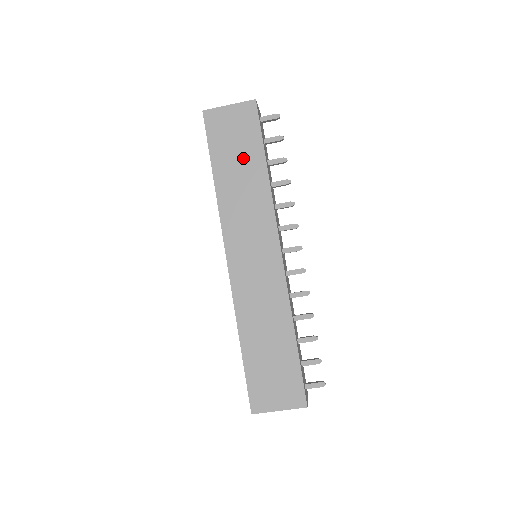
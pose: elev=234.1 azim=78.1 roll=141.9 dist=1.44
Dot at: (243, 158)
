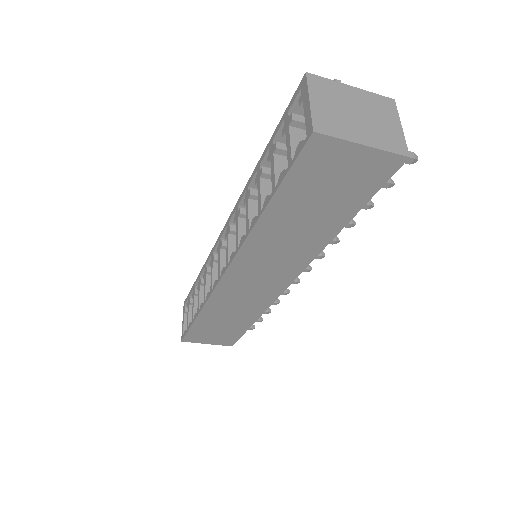
Dot at: (321, 211)
